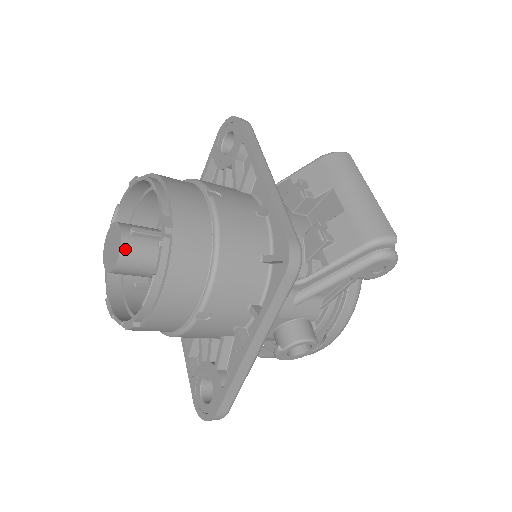
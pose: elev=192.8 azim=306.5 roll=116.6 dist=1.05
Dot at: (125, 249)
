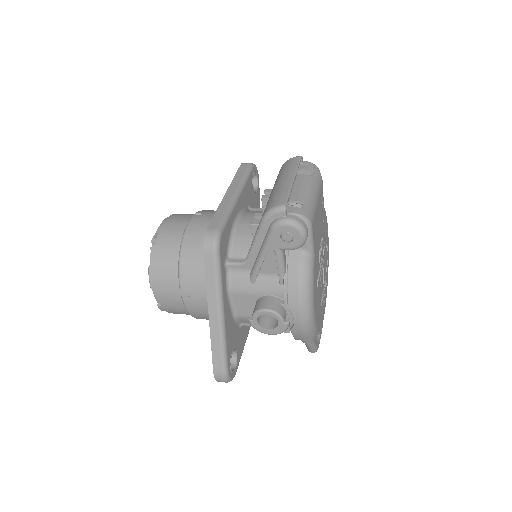
Dot at: occluded
